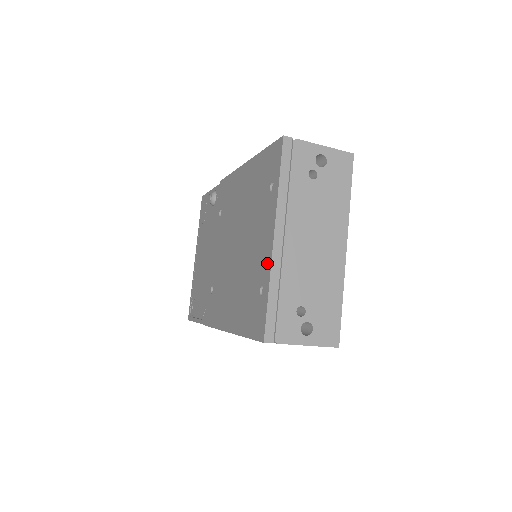
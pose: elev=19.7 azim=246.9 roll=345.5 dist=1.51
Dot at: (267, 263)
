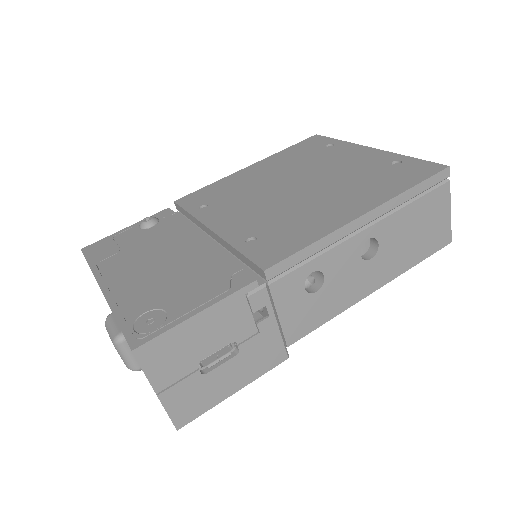
Dot at: (382, 154)
